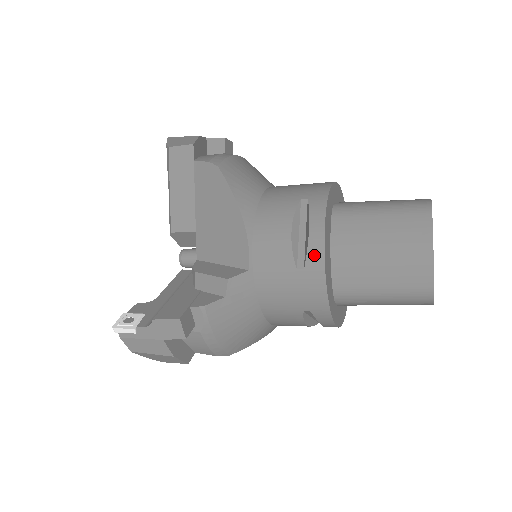
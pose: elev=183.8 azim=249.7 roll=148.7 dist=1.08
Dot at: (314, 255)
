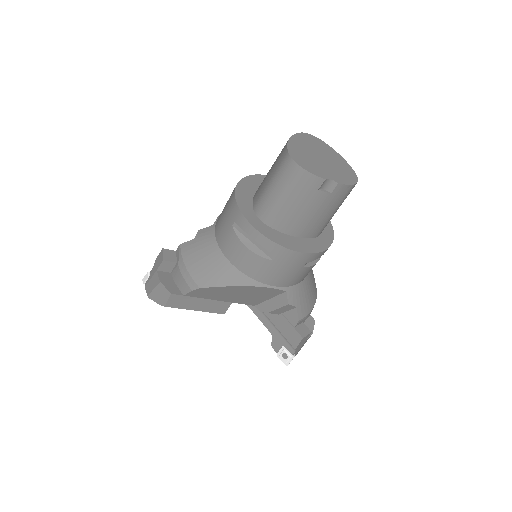
Dot at: (234, 188)
